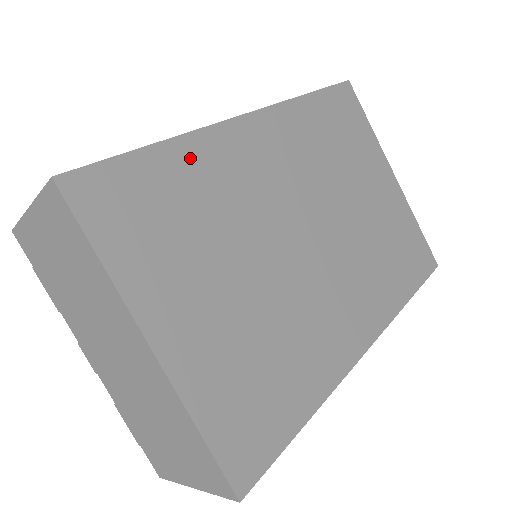
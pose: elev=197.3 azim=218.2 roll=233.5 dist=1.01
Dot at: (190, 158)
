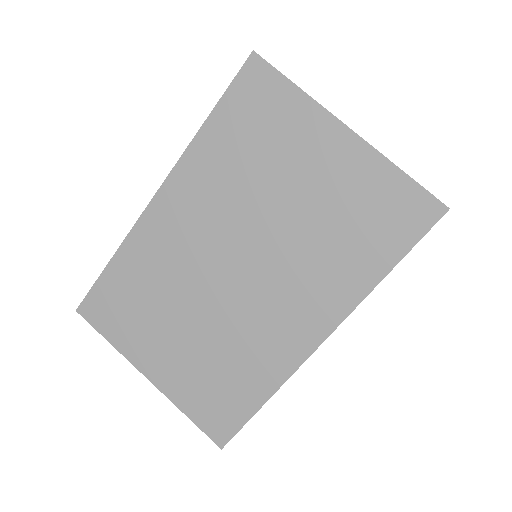
Dot at: (130, 259)
